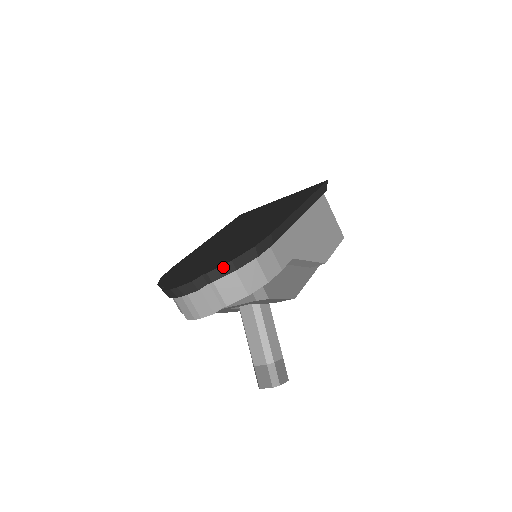
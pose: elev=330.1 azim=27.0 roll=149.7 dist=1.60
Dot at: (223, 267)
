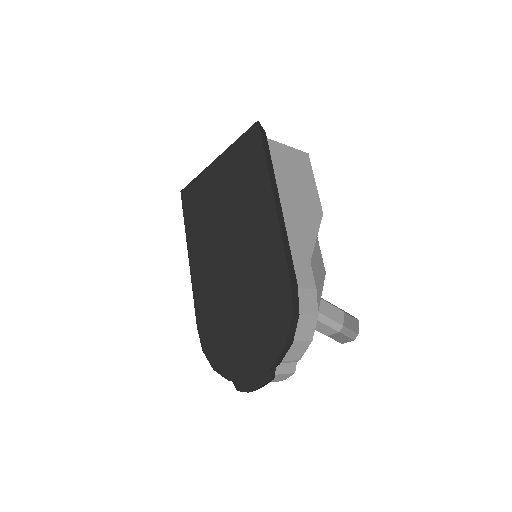
Dot at: (282, 353)
